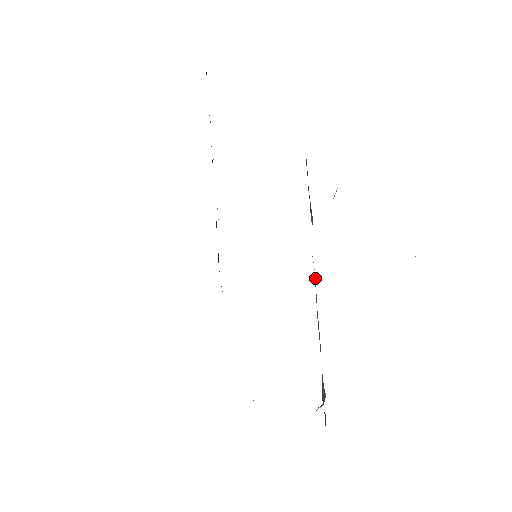
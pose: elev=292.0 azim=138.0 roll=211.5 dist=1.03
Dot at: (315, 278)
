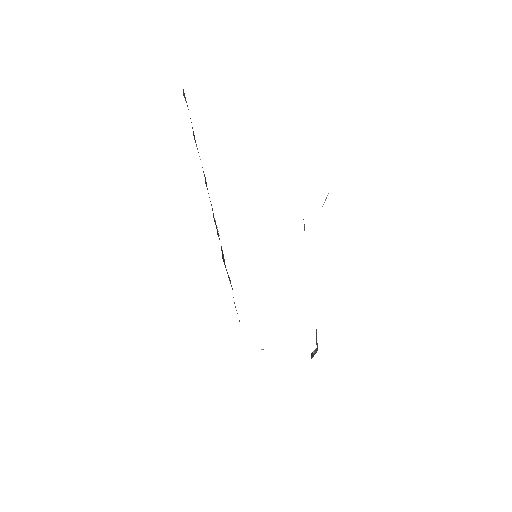
Dot at: occluded
